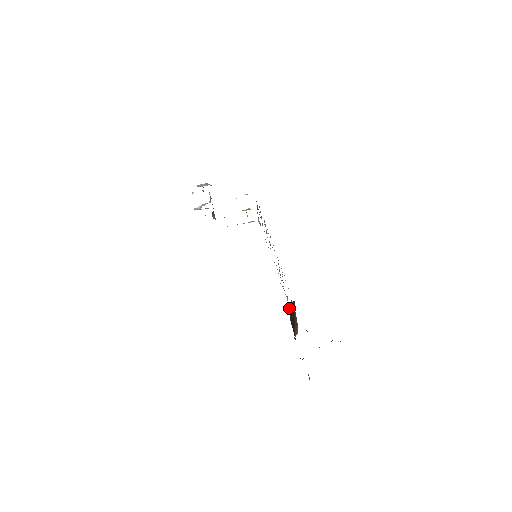
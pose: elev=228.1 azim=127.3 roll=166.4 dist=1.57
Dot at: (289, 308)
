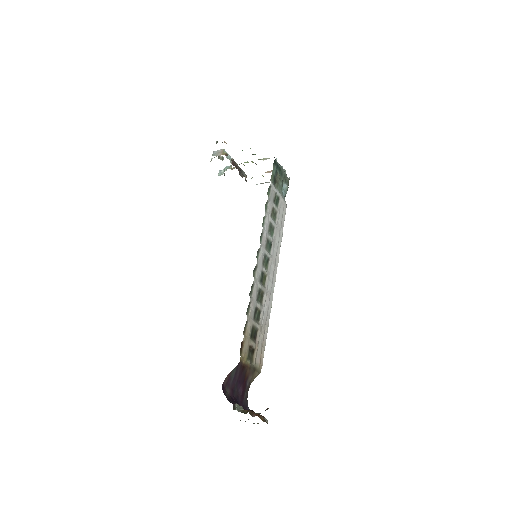
Dot at: (225, 379)
